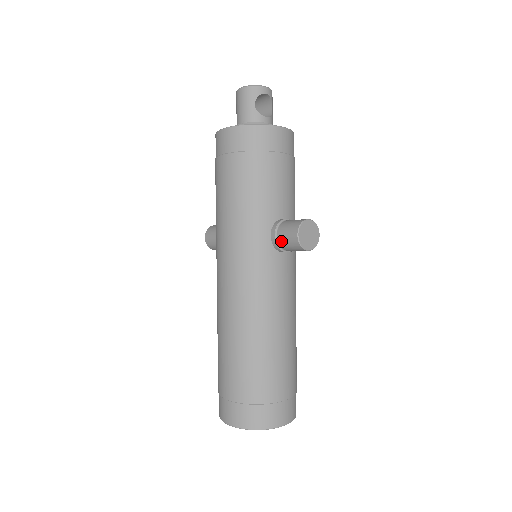
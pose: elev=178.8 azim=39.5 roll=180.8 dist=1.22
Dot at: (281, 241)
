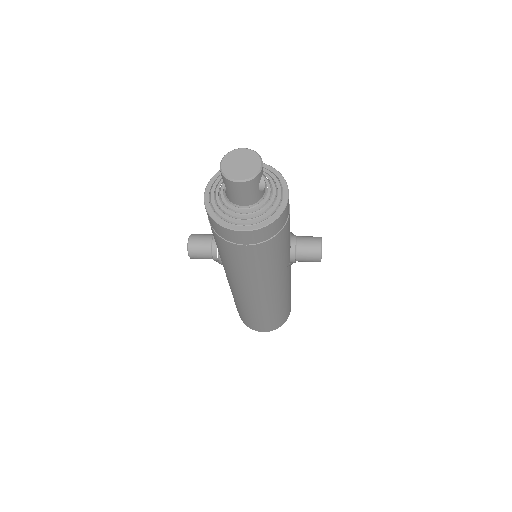
Dot at: occluded
